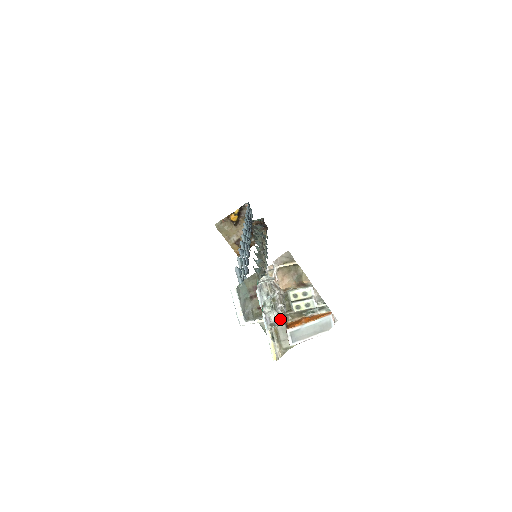
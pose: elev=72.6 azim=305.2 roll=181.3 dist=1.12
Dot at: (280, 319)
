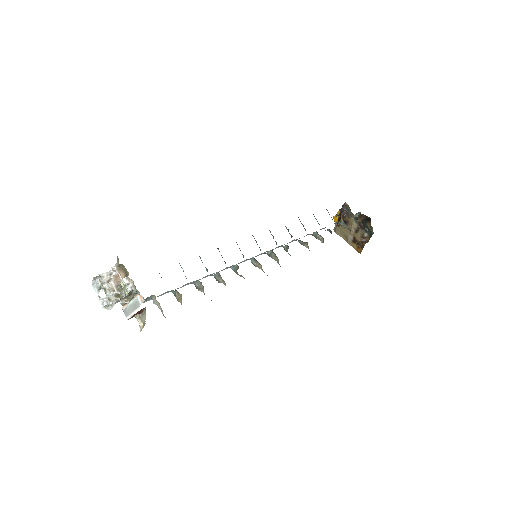
Dot at: (115, 302)
